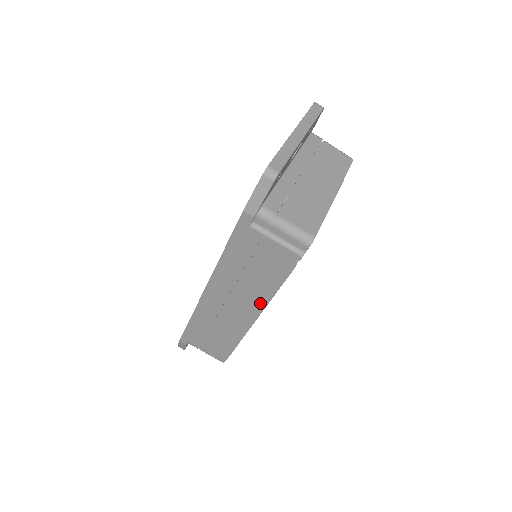
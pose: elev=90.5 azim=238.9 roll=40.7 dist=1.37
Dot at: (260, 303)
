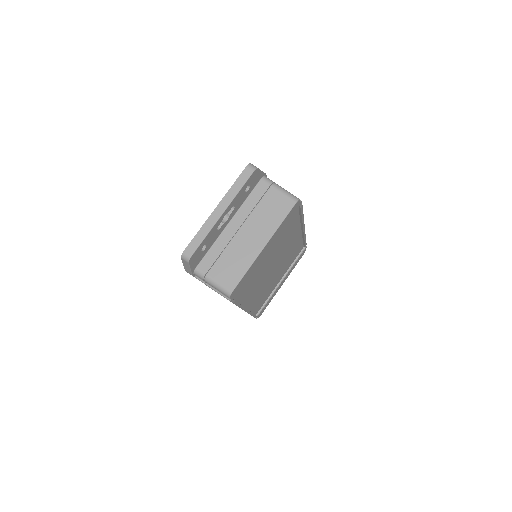
Dot at: occluded
